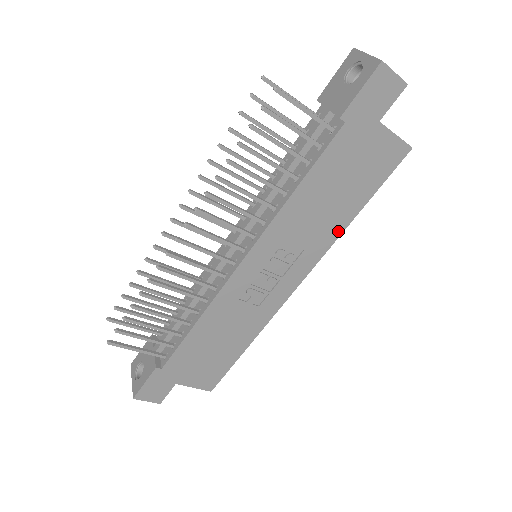
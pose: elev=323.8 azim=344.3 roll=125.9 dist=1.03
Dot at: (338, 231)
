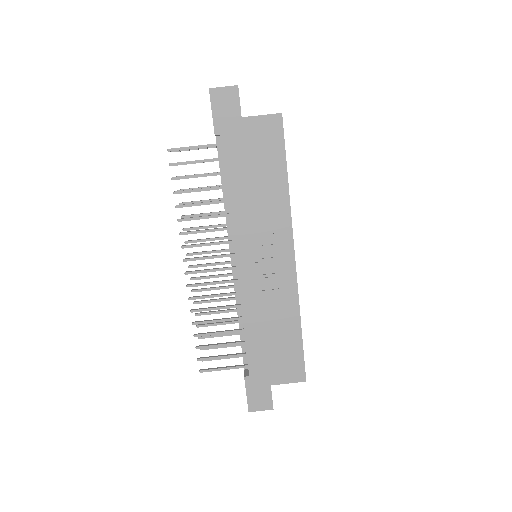
Dot at: (285, 200)
